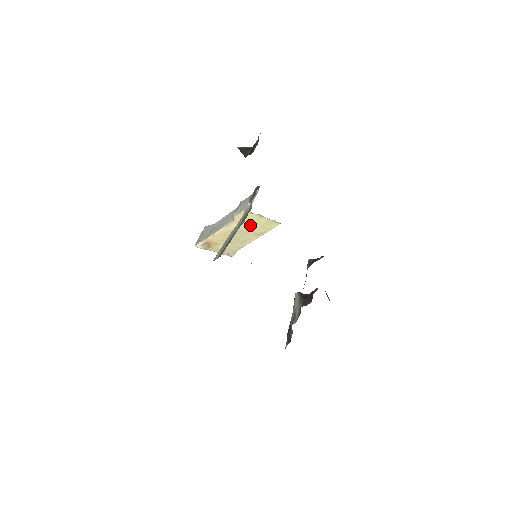
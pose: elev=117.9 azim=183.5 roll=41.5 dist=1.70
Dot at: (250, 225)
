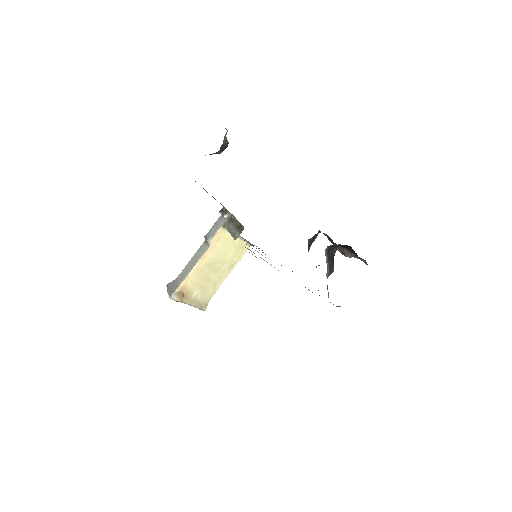
Dot at: (223, 253)
